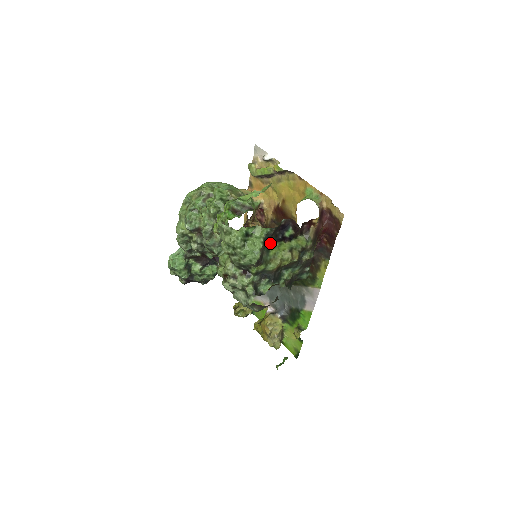
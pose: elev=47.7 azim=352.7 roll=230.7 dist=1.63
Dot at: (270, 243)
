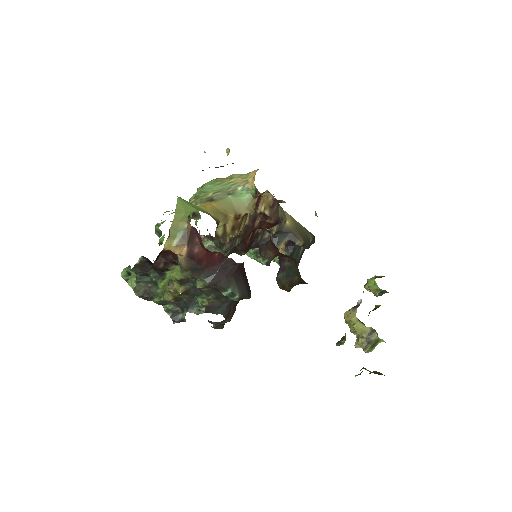
Dot at: (152, 277)
